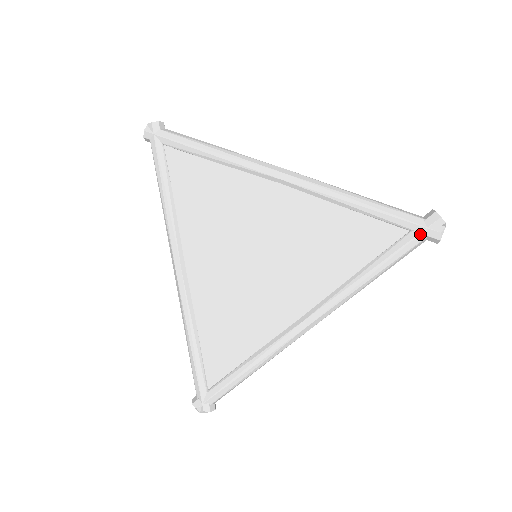
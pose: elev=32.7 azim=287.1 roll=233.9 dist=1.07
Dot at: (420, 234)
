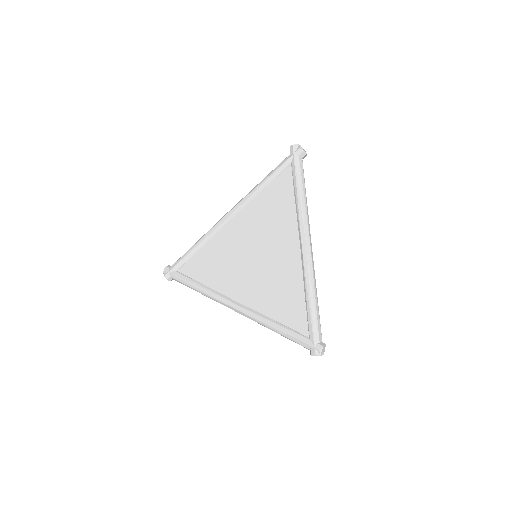
Dot at: (294, 159)
